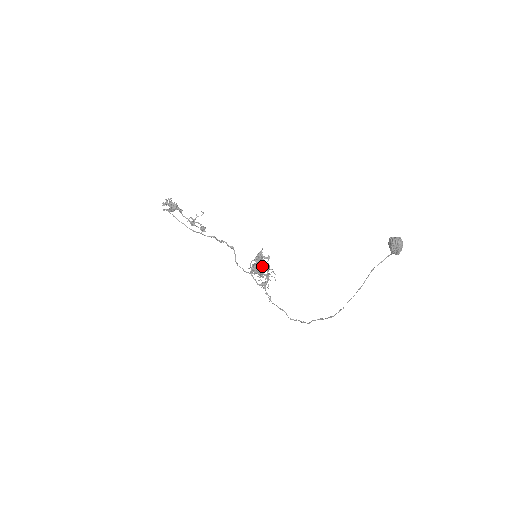
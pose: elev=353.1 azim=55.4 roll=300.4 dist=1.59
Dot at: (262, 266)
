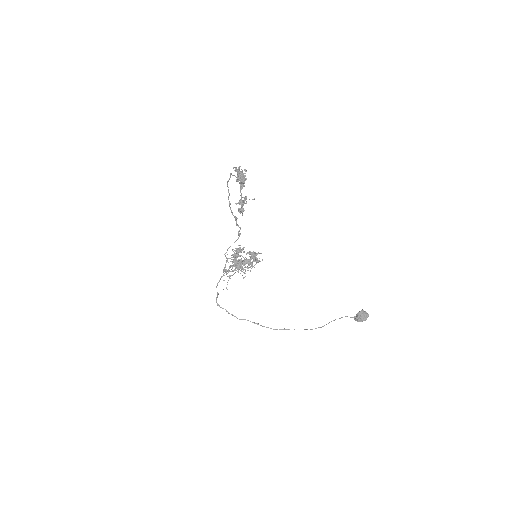
Dot at: (253, 266)
